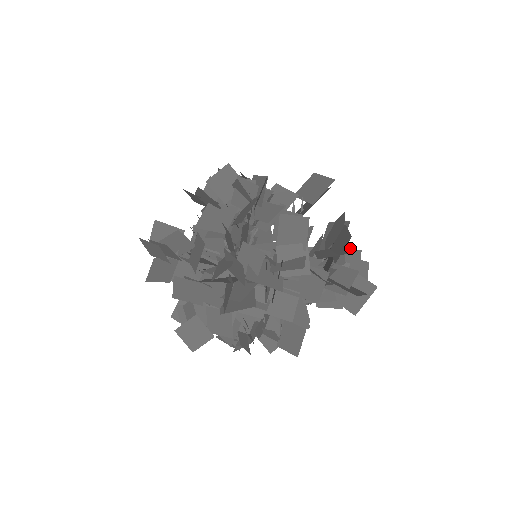
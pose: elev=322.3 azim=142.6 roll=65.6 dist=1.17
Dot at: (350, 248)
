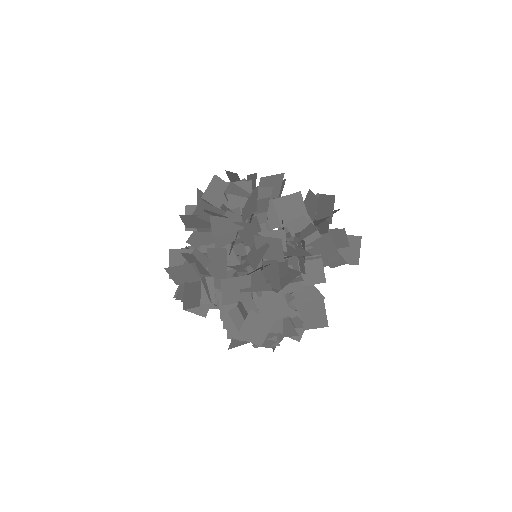
Dot at: occluded
